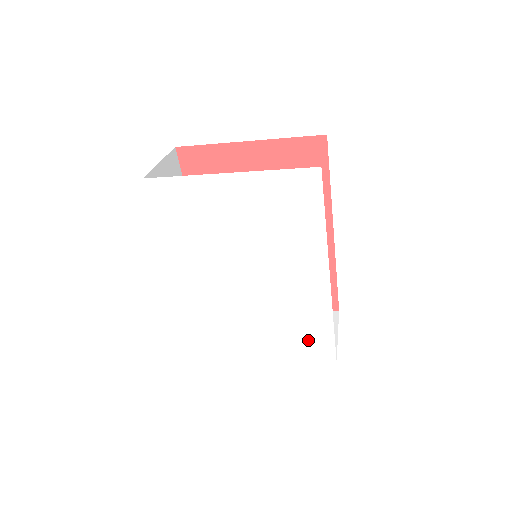
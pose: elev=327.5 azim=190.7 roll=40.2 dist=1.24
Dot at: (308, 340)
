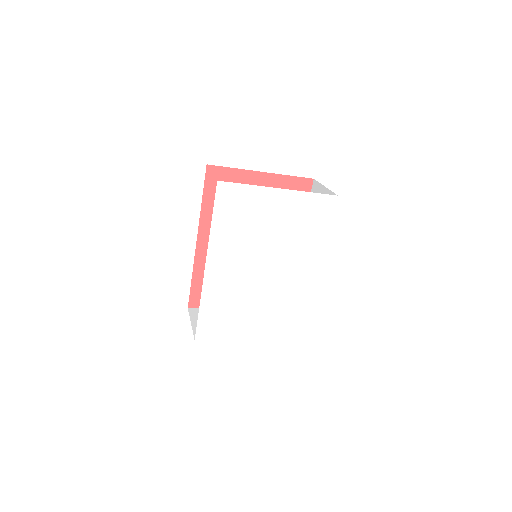
Dot at: (289, 320)
